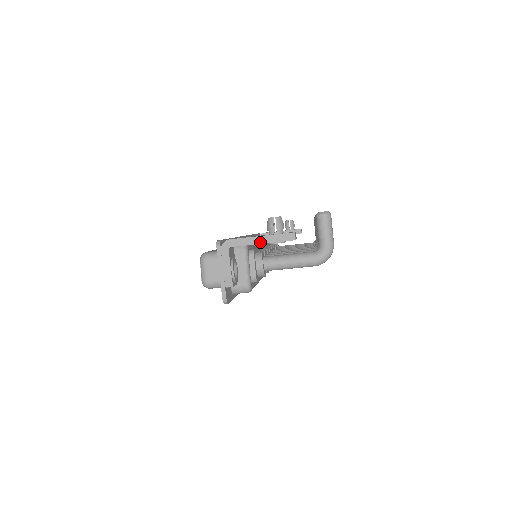
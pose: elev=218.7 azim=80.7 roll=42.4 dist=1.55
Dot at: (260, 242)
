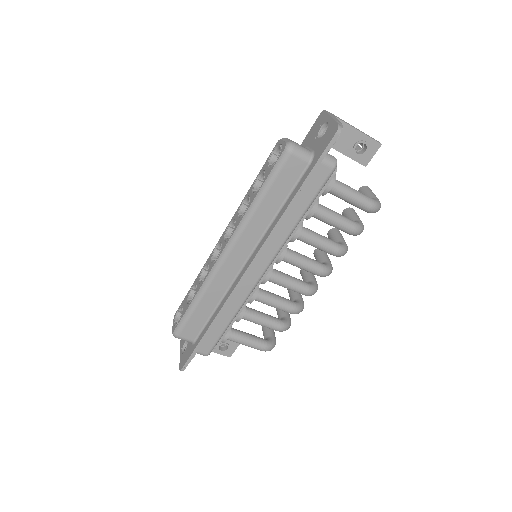
Dot at: (357, 129)
